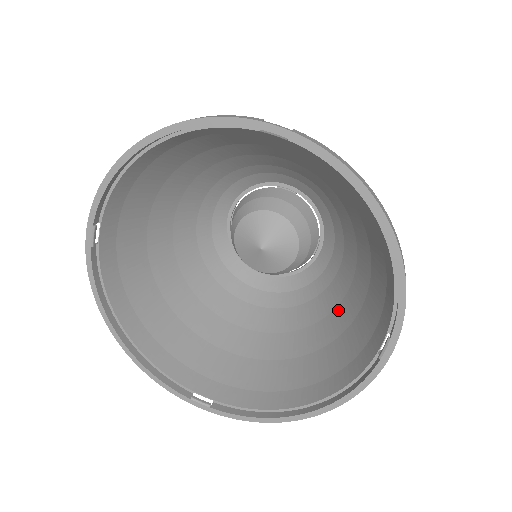
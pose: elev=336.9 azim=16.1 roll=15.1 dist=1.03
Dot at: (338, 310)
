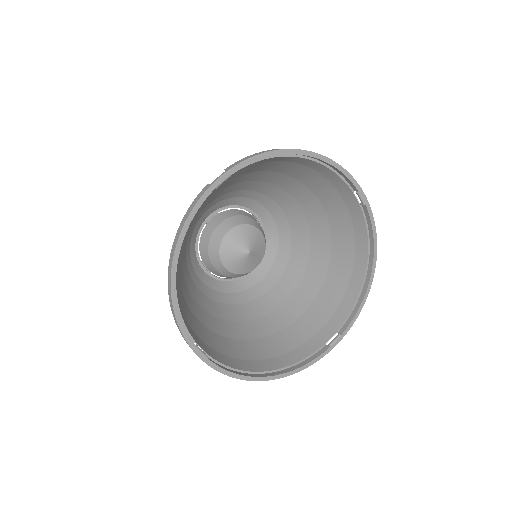
Dot at: (312, 225)
